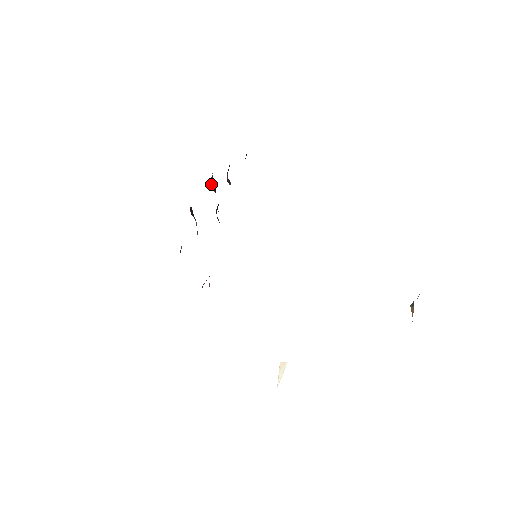
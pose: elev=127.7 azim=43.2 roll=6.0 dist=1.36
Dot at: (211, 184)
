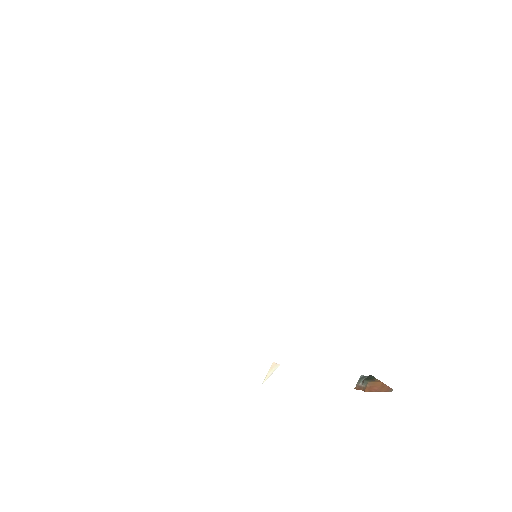
Dot at: occluded
